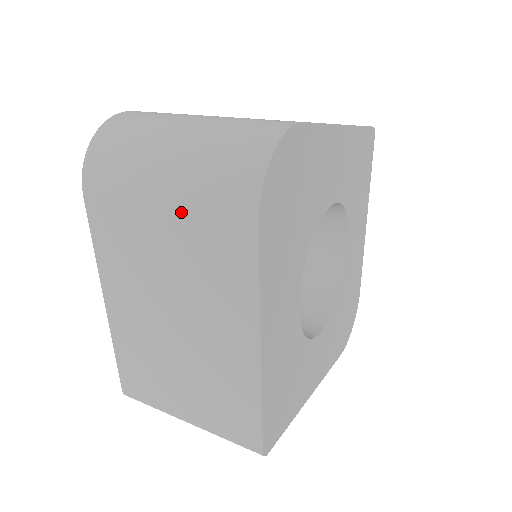
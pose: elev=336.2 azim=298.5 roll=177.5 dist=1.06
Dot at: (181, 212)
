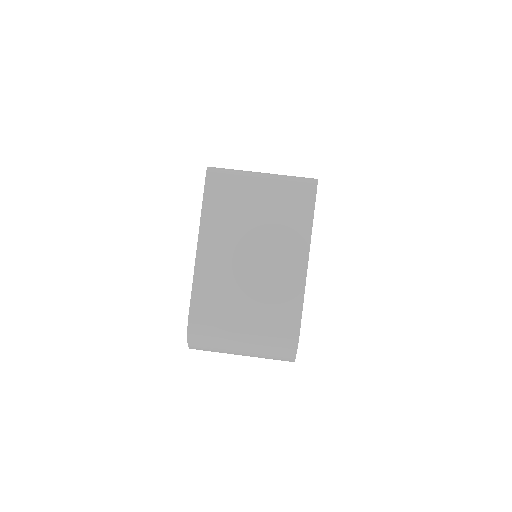
Dot at: occluded
